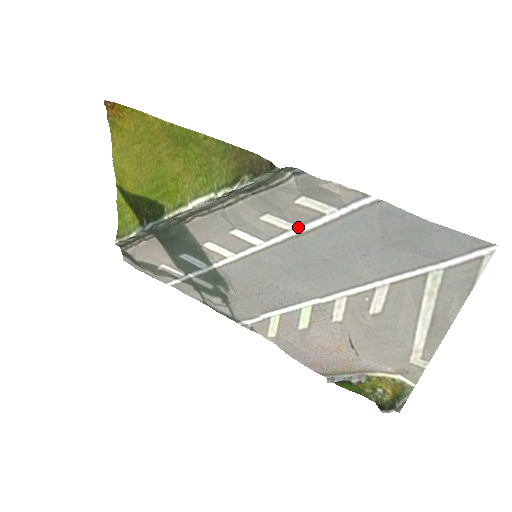
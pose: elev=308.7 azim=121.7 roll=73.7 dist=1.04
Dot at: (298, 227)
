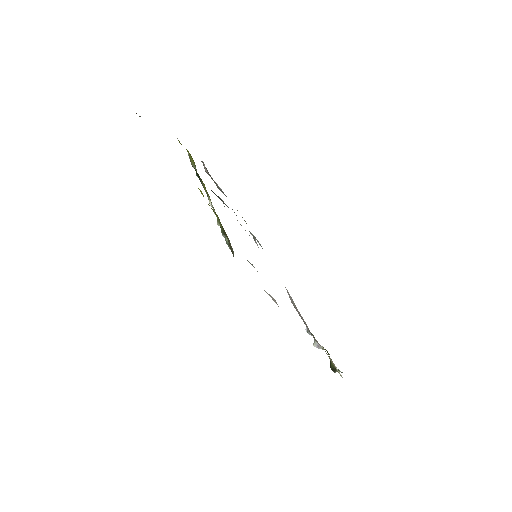
Dot at: occluded
